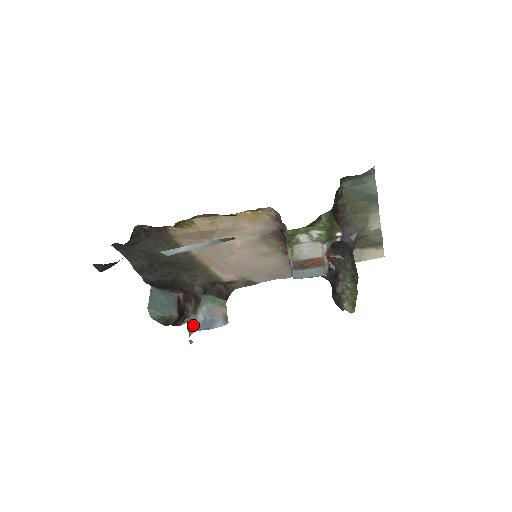
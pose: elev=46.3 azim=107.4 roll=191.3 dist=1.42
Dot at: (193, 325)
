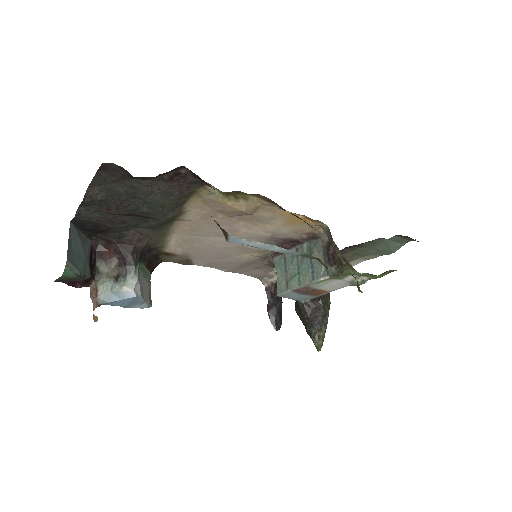
Dot at: (106, 296)
